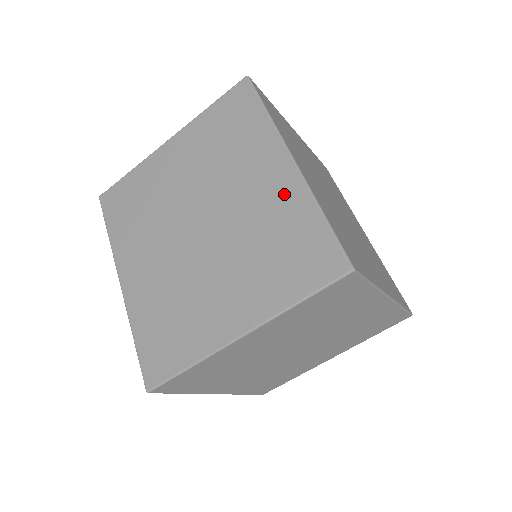
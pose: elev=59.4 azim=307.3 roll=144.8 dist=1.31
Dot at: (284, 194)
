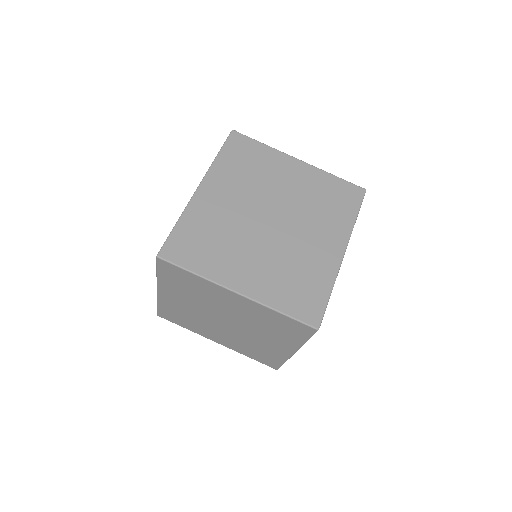
Dot at: occluded
